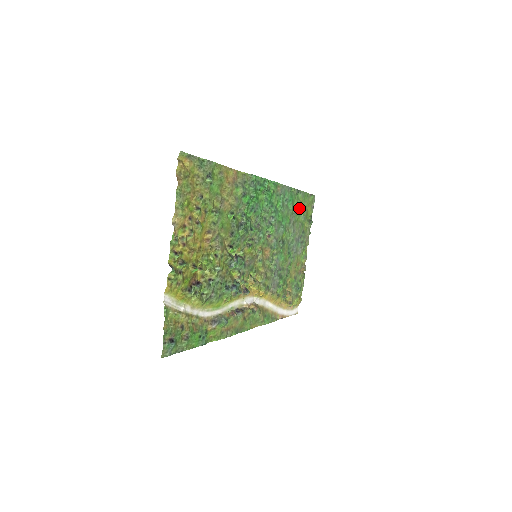
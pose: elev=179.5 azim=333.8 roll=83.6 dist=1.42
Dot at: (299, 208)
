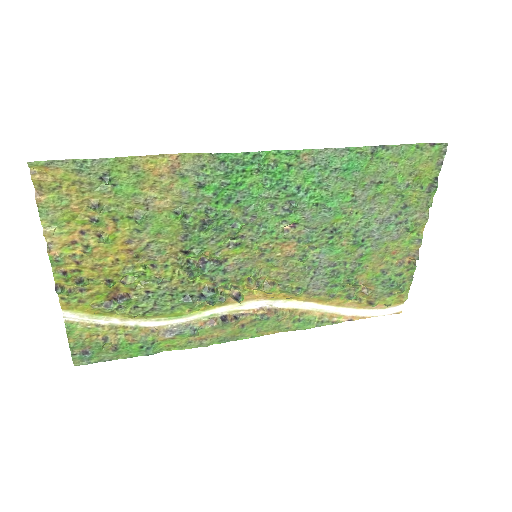
Dot at: (386, 173)
